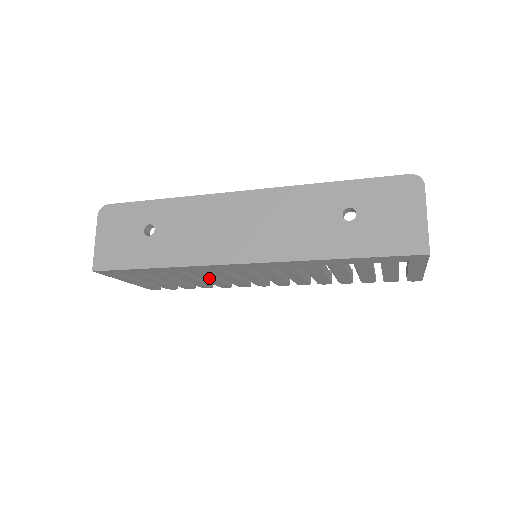
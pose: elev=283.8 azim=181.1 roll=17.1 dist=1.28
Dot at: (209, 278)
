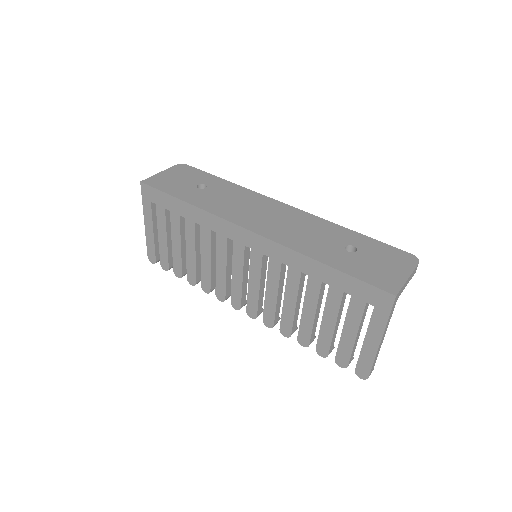
Dot at: (207, 255)
